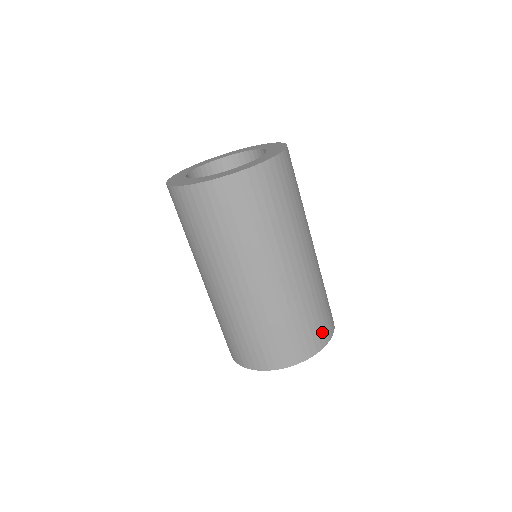
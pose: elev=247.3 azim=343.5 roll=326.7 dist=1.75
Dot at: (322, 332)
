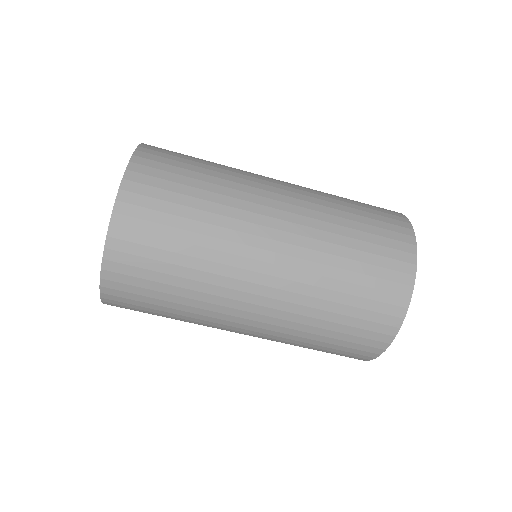
Dot at: (385, 303)
